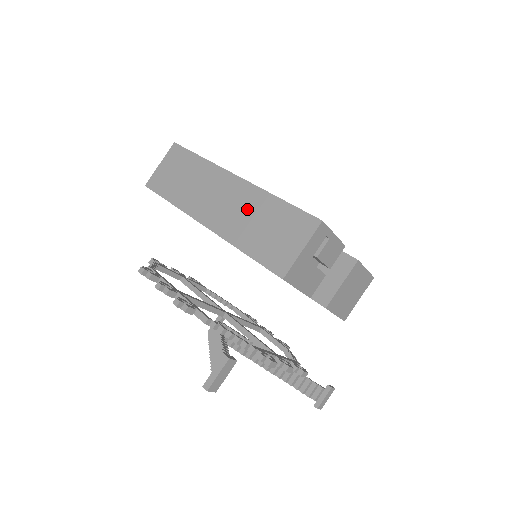
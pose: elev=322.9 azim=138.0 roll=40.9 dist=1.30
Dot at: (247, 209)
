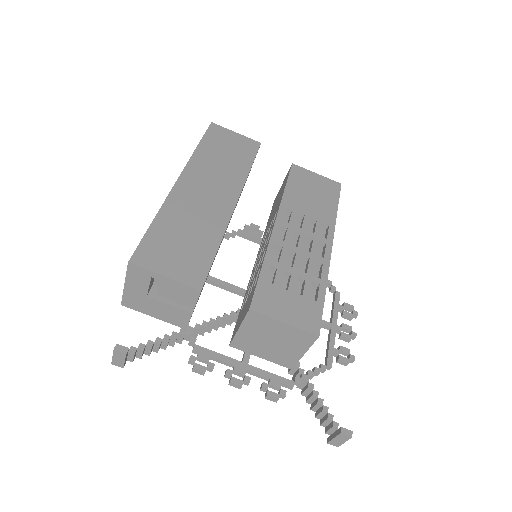
Dot at: occluded
